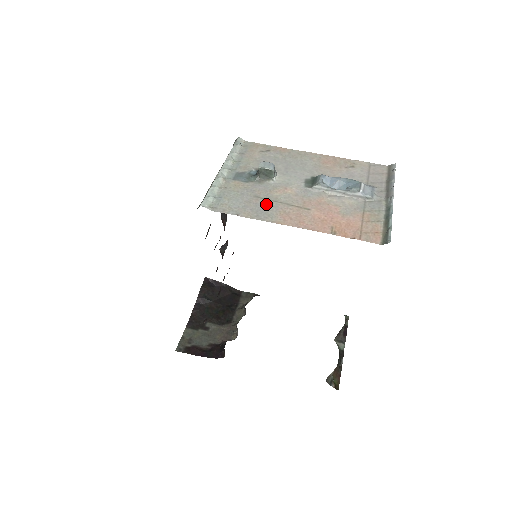
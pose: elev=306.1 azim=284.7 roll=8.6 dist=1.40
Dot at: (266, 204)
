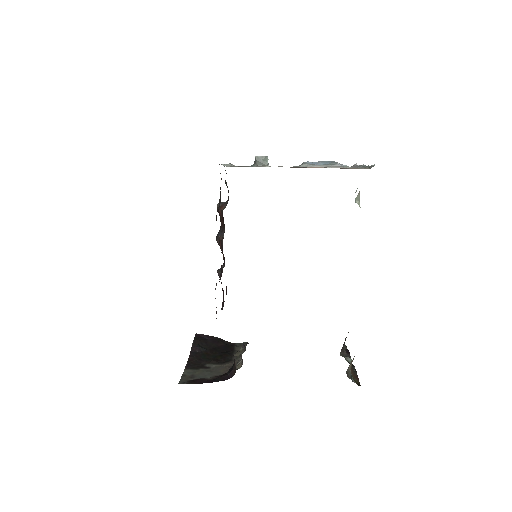
Dot at: occluded
